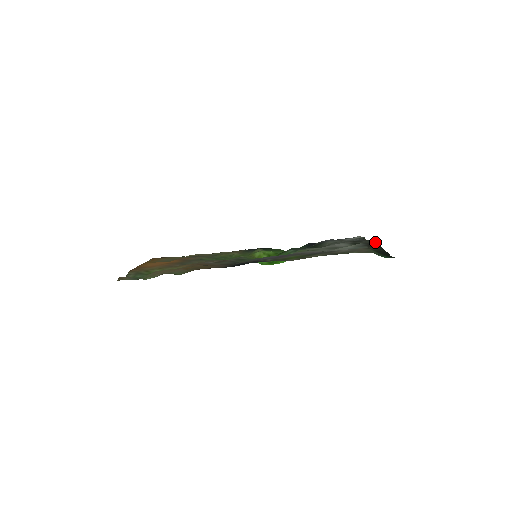
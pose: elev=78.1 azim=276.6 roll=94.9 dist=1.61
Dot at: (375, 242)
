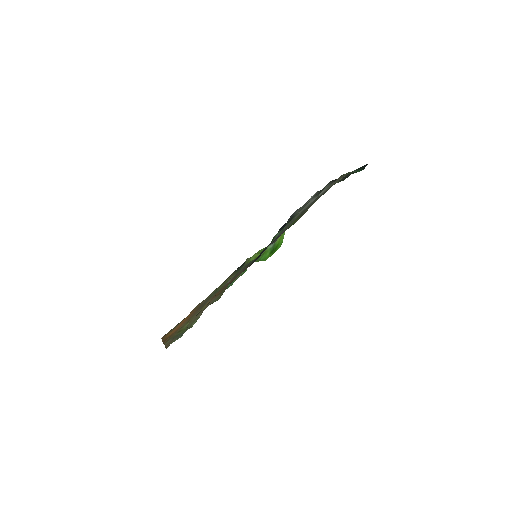
Dot at: occluded
